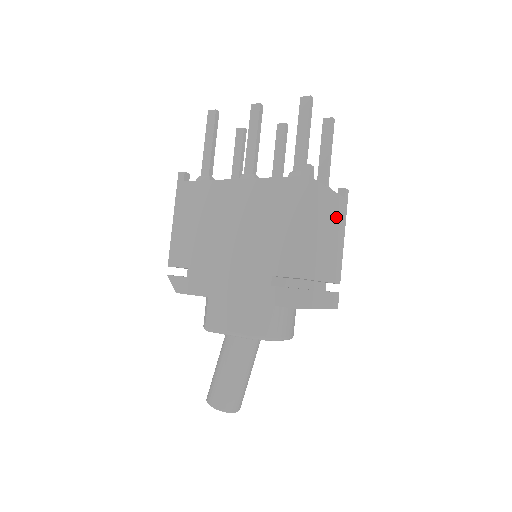
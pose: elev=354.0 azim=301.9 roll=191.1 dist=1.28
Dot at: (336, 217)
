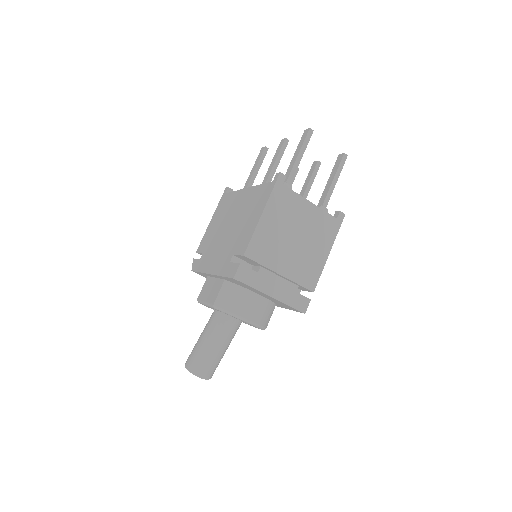
Dot at: (317, 229)
